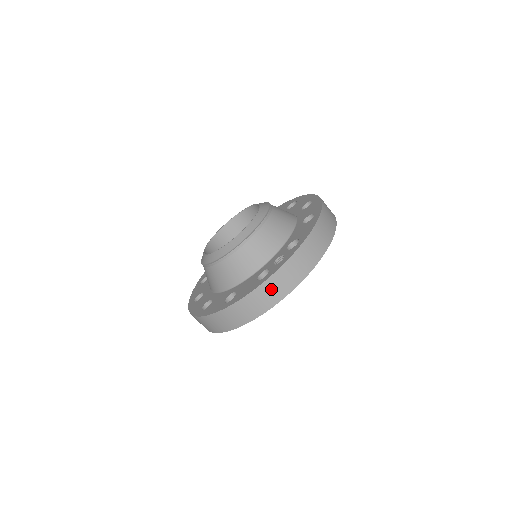
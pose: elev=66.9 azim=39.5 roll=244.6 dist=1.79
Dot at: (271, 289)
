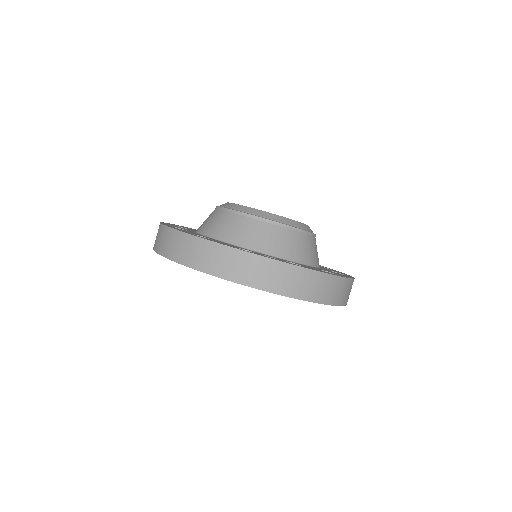
Dot at: (236, 262)
